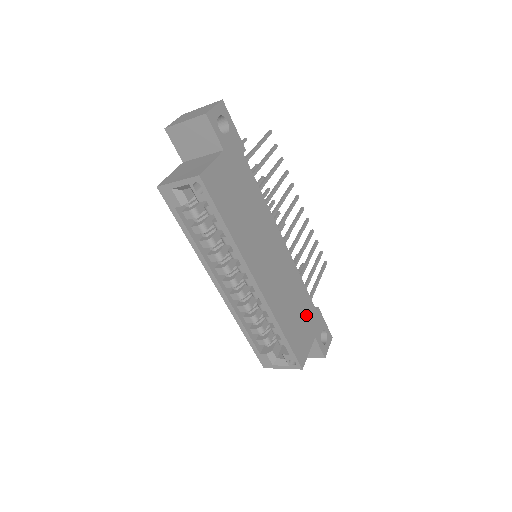
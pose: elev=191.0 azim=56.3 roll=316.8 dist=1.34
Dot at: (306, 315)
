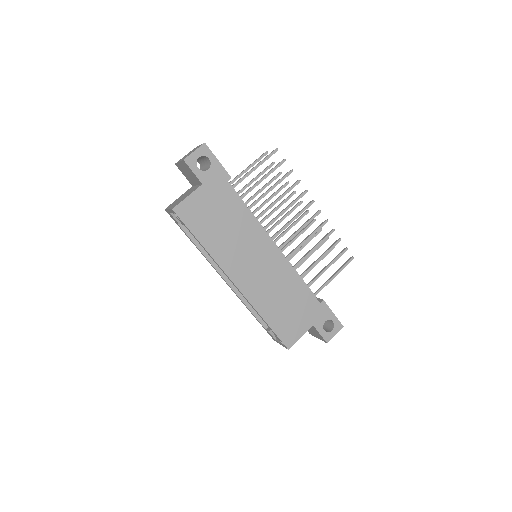
Dot at: (302, 307)
